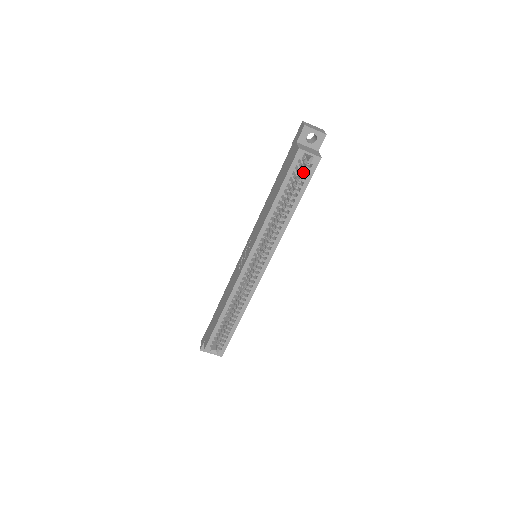
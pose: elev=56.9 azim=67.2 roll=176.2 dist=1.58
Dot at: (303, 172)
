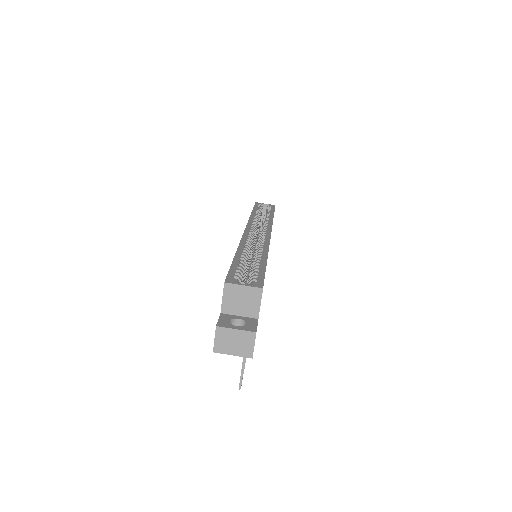
Dot at: (266, 209)
